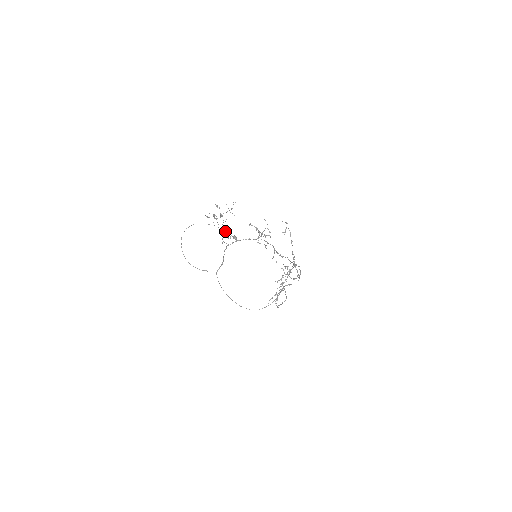
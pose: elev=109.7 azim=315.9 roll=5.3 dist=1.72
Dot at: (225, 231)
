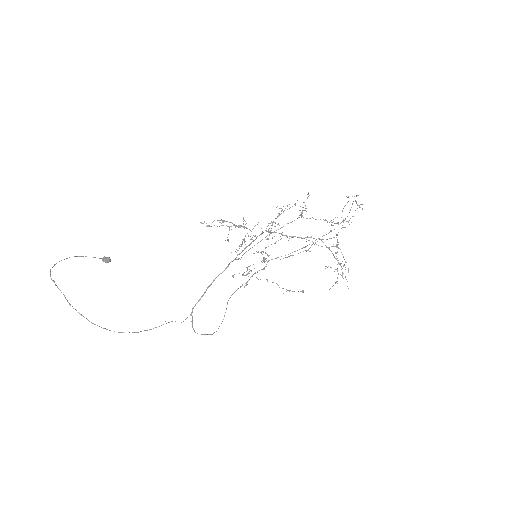
Dot at: (93, 257)
